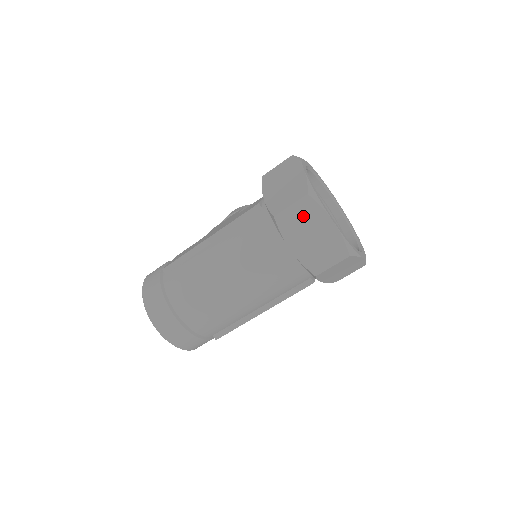
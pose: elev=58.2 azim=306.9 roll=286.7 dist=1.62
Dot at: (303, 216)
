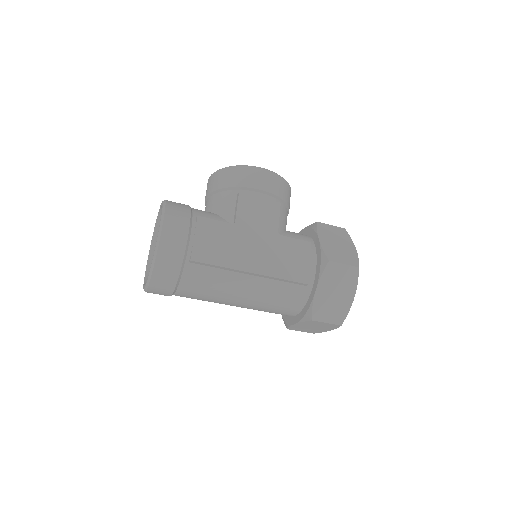
Dot at: (324, 325)
